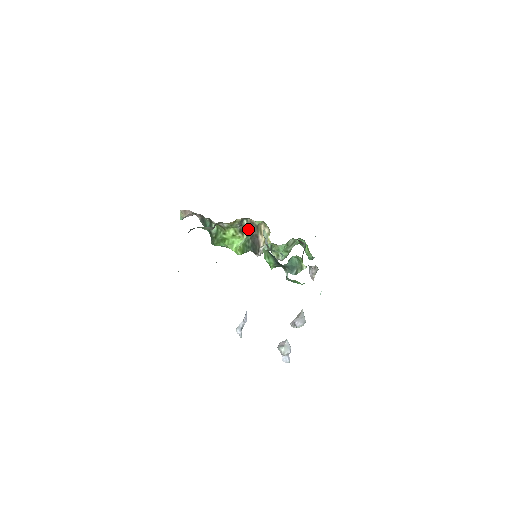
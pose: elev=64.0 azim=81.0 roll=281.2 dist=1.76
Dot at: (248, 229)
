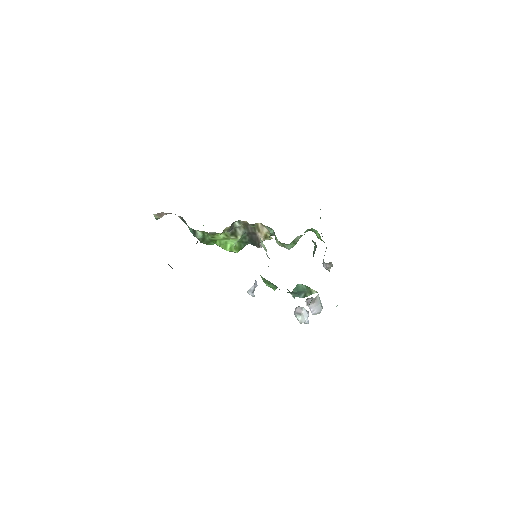
Dot at: (242, 228)
